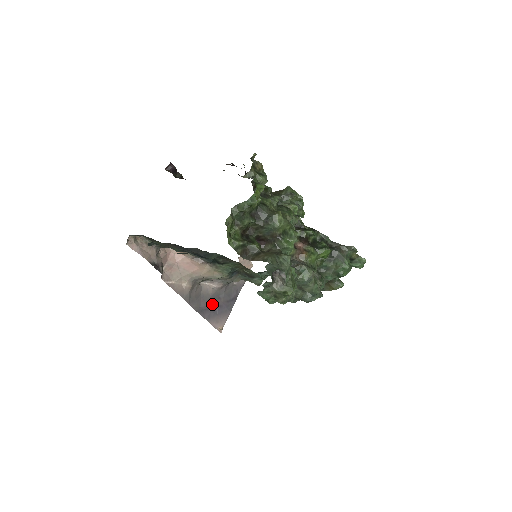
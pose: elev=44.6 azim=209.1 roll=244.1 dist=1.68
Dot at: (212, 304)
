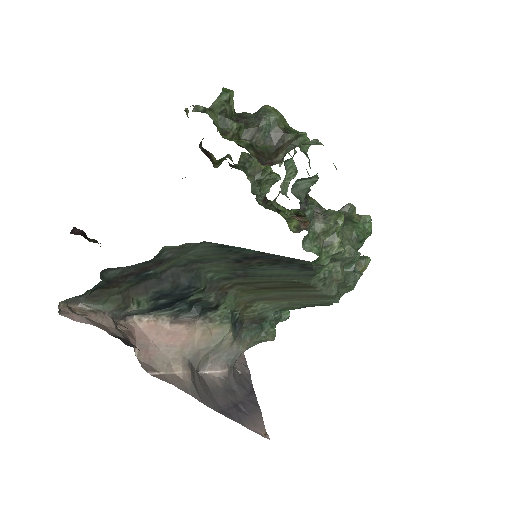
Dot at: (231, 401)
